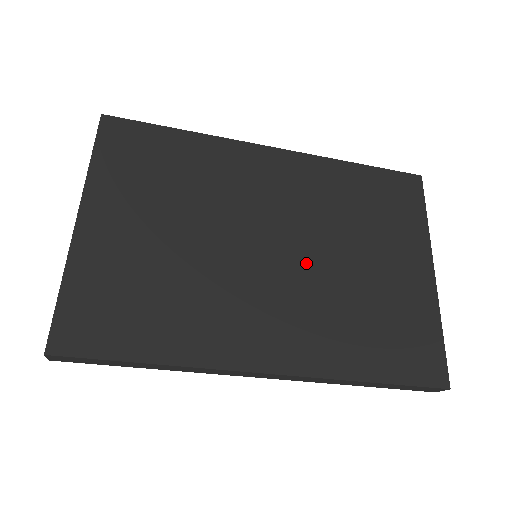
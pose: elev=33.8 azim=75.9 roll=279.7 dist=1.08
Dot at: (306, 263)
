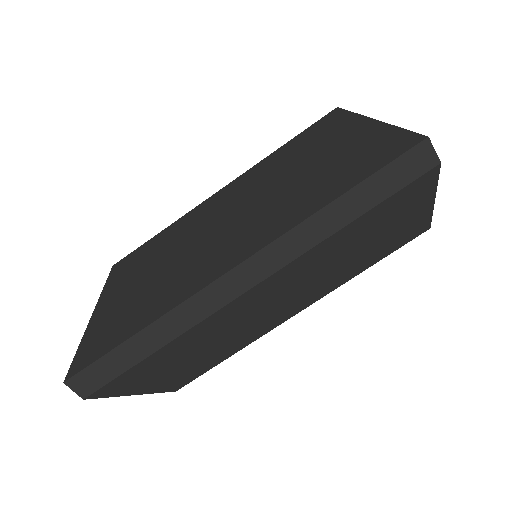
Dot at: (255, 203)
